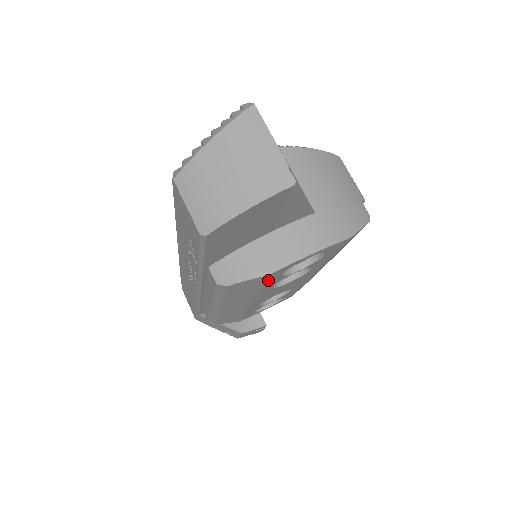
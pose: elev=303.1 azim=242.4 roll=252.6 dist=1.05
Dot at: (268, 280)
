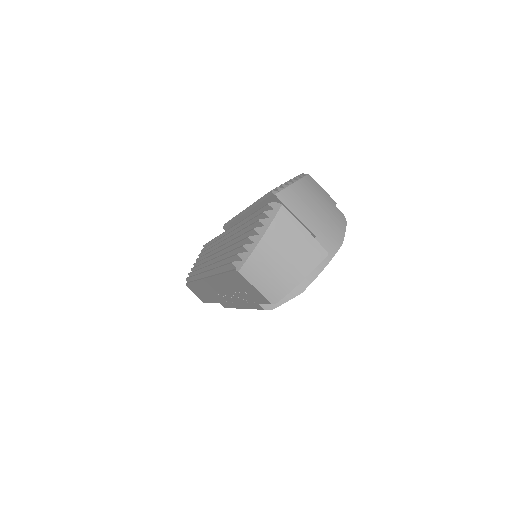
Dot at: occluded
